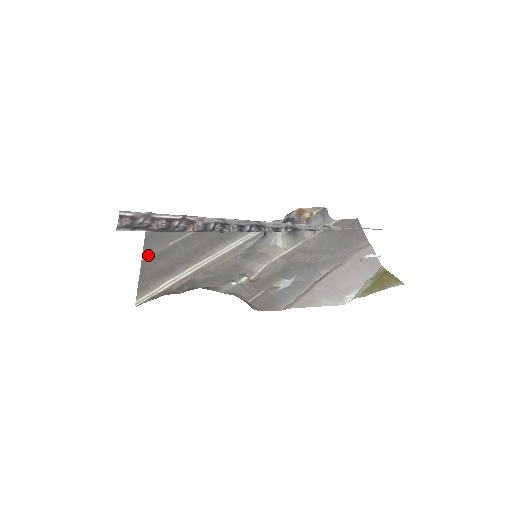
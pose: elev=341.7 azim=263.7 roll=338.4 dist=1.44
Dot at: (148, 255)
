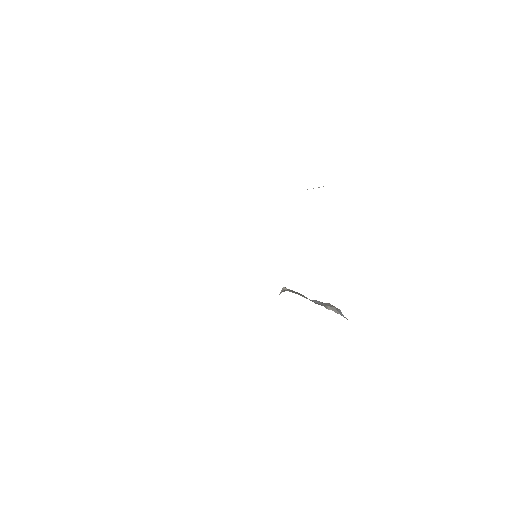
Dot at: occluded
